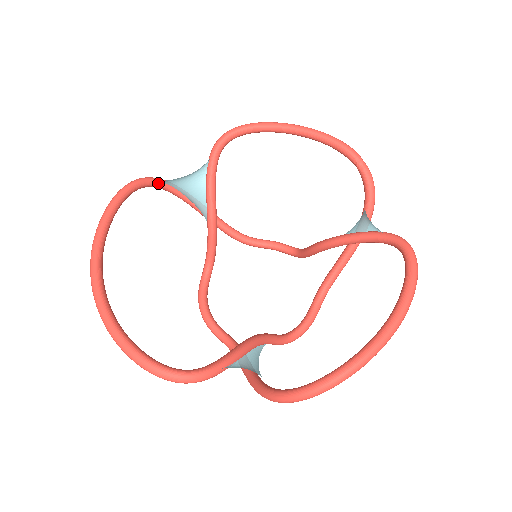
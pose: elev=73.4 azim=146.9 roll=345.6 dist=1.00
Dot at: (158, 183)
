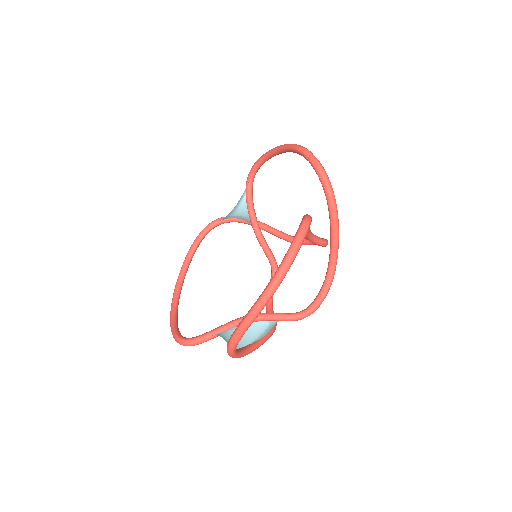
Dot at: (227, 220)
